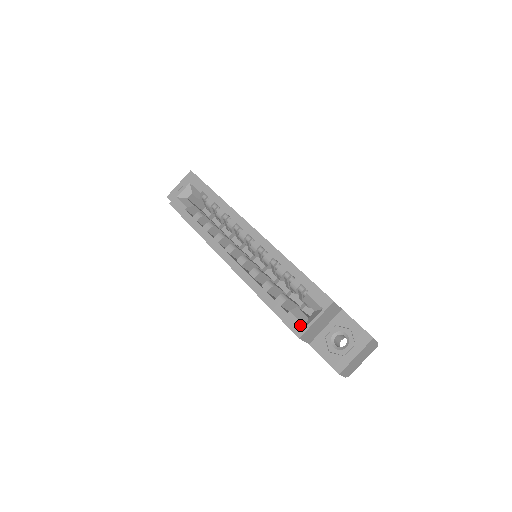
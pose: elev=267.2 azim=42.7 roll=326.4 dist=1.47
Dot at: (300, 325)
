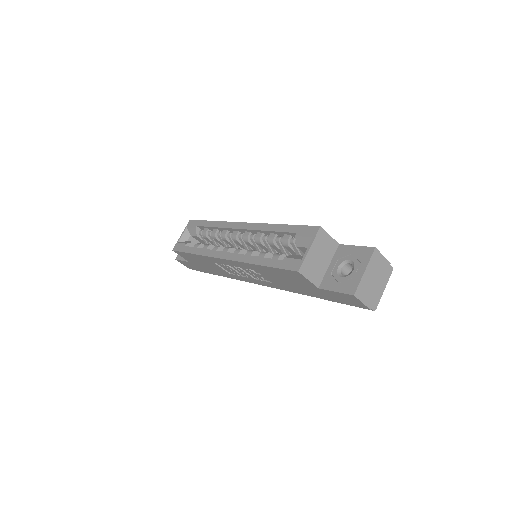
Dot at: (296, 261)
